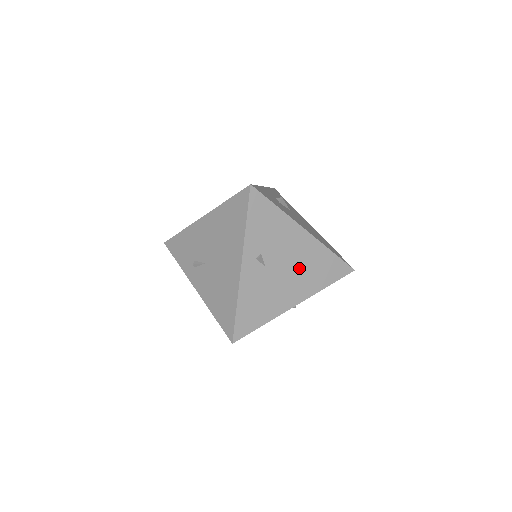
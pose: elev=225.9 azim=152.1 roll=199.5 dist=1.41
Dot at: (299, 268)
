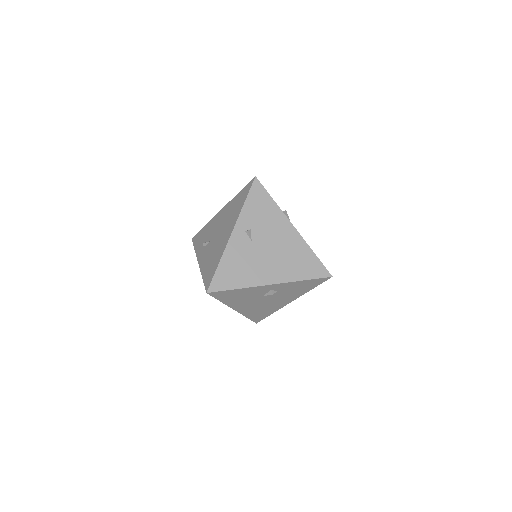
Dot at: (281, 254)
